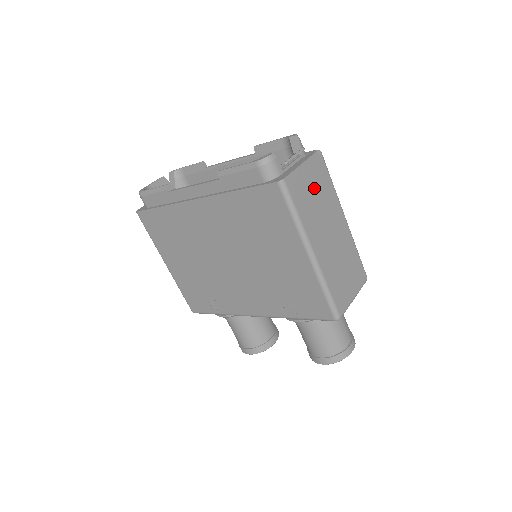
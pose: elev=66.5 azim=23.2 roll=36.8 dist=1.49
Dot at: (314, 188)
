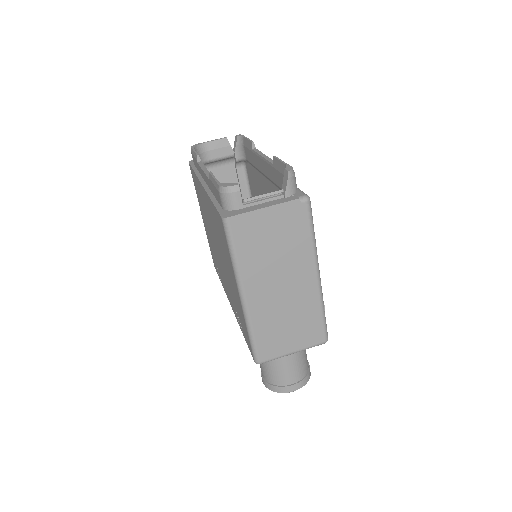
Dot at: (276, 235)
